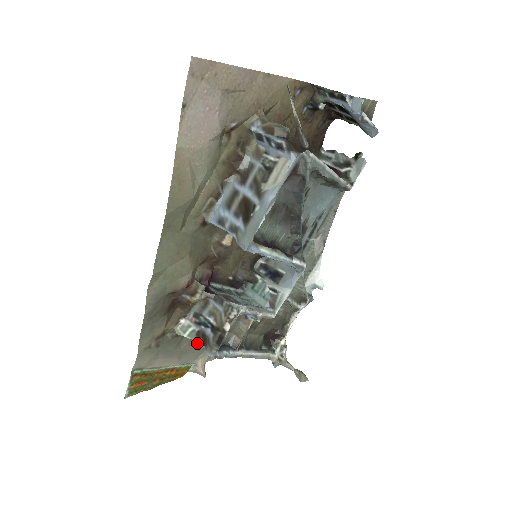
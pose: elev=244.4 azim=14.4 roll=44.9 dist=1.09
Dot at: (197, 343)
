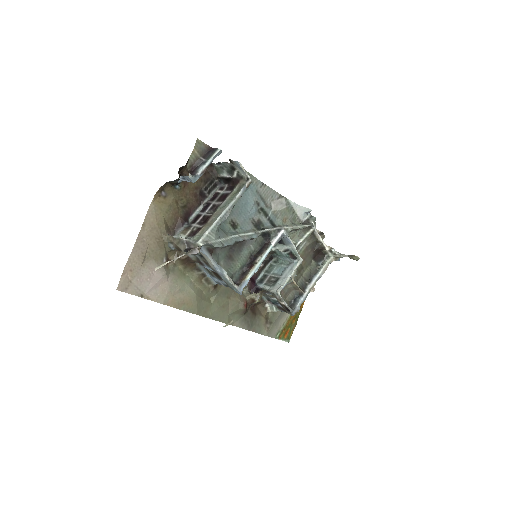
Dot at: occluded
